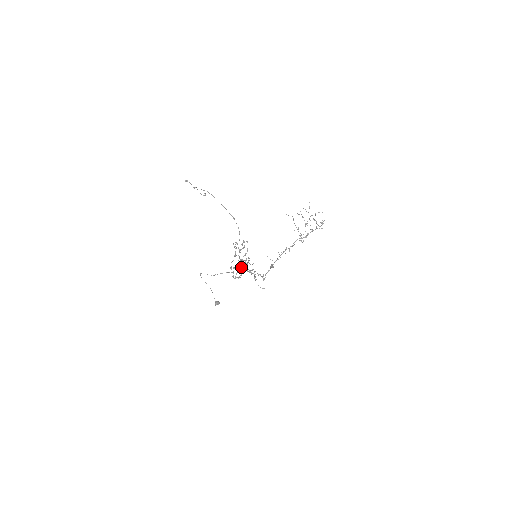
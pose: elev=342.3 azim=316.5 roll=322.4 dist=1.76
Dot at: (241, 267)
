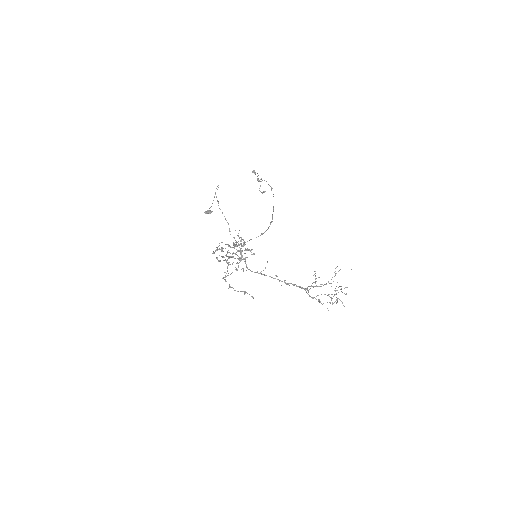
Dot at: (227, 256)
